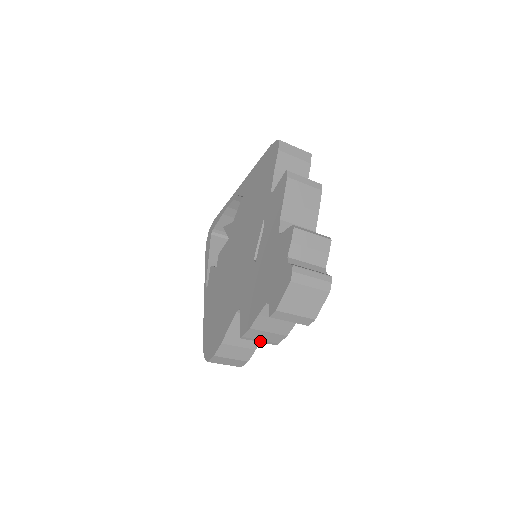
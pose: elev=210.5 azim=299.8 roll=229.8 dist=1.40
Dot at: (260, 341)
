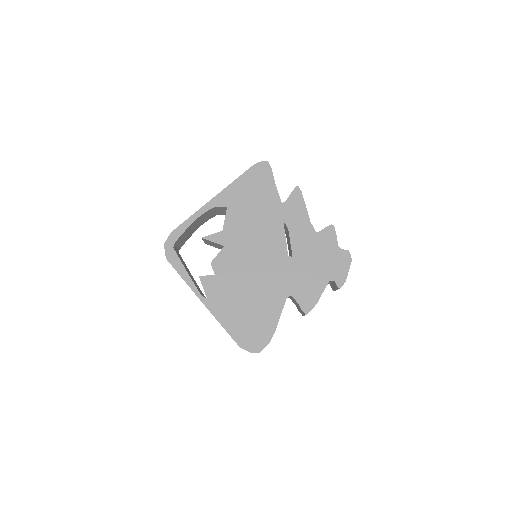
Dot at: occluded
